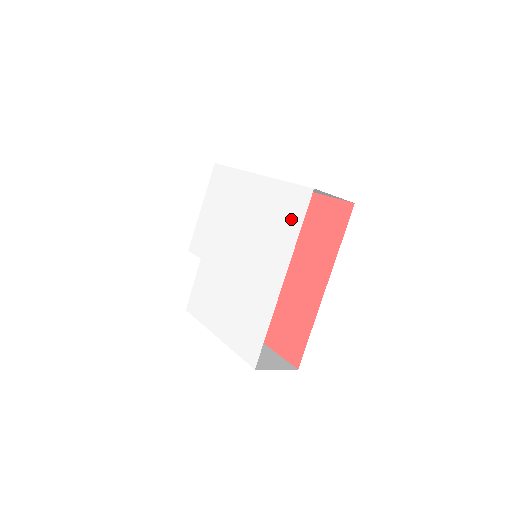
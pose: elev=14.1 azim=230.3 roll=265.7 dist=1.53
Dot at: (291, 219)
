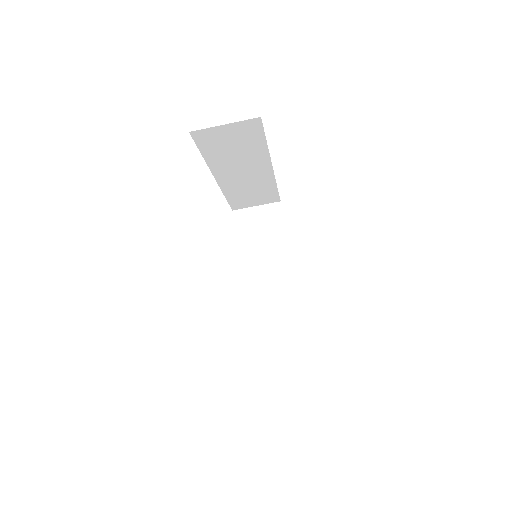
Dot at: occluded
